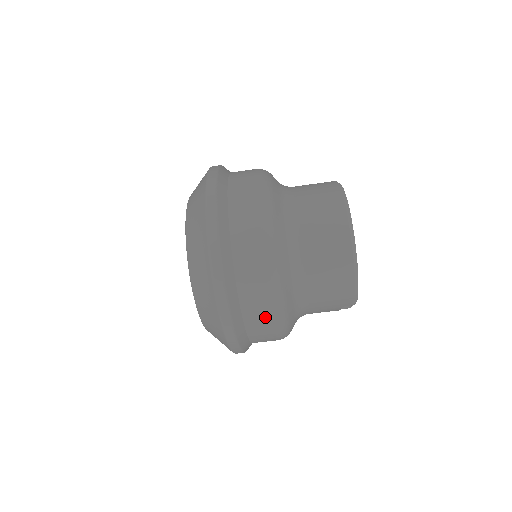
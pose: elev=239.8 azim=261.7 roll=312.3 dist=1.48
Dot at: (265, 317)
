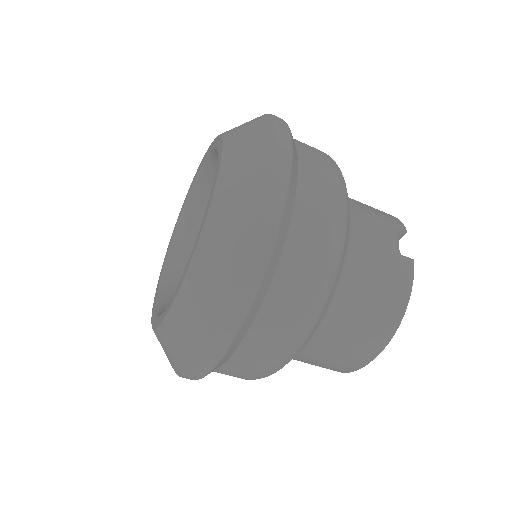
Dot at: occluded
